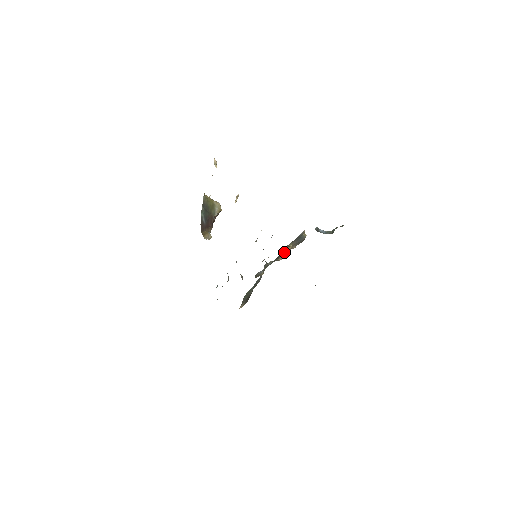
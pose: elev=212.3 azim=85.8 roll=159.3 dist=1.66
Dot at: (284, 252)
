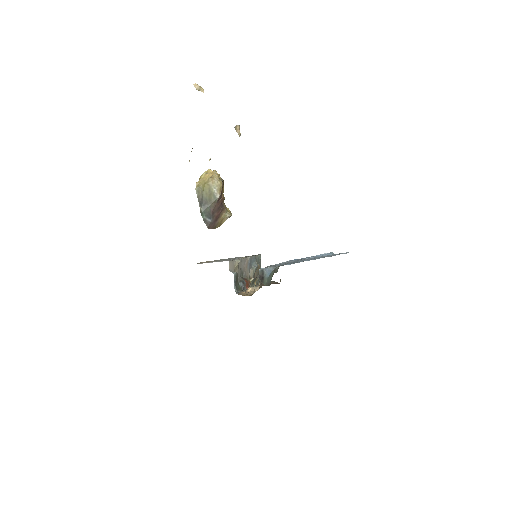
Dot at: occluded
